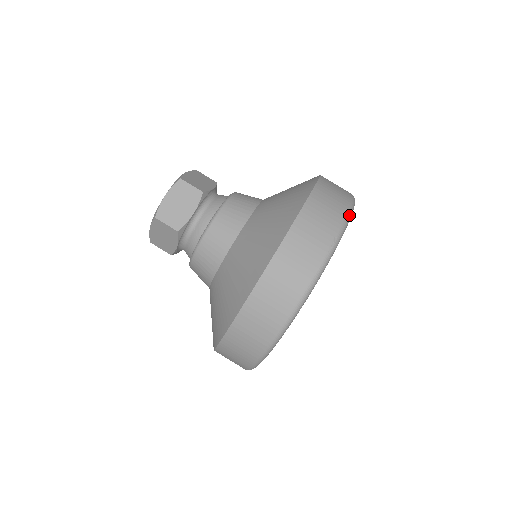
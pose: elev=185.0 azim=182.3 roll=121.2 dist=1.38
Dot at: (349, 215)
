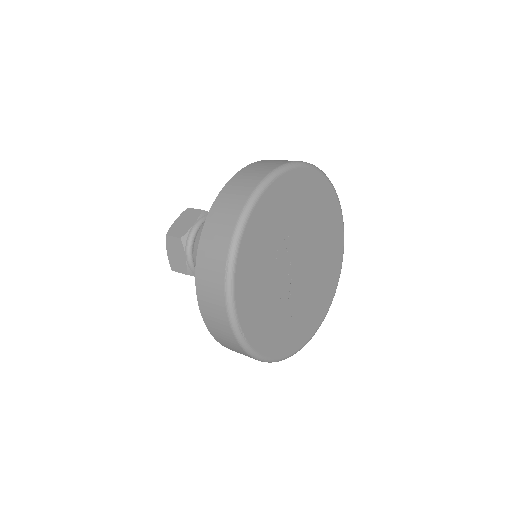
Dot at: (239, 225)
